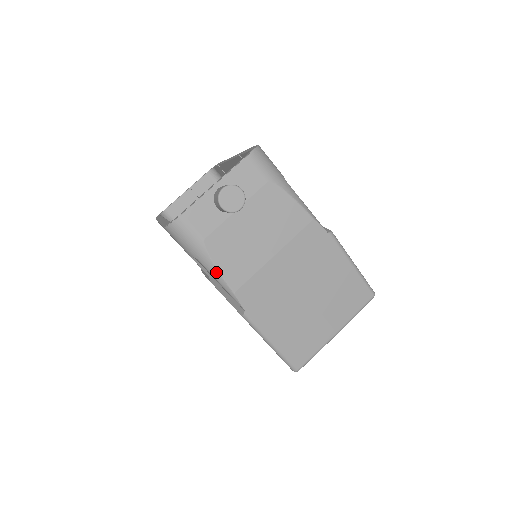
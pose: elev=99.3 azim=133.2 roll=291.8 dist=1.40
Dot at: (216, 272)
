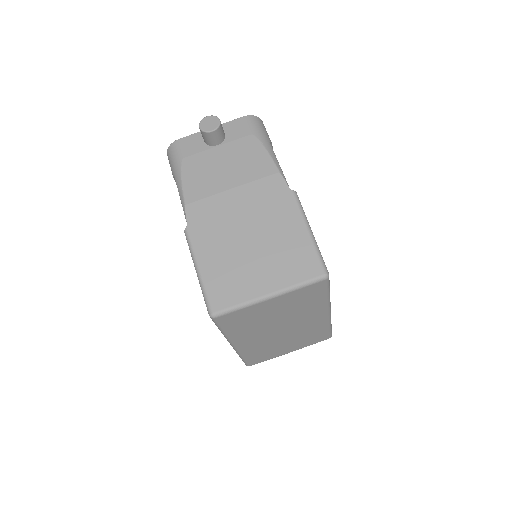
Dot at: (180, 185)
